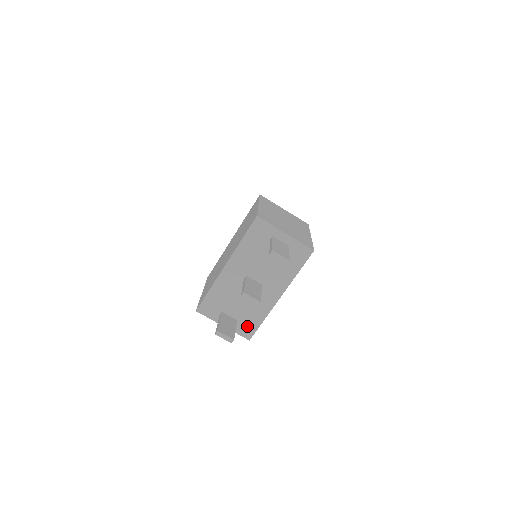
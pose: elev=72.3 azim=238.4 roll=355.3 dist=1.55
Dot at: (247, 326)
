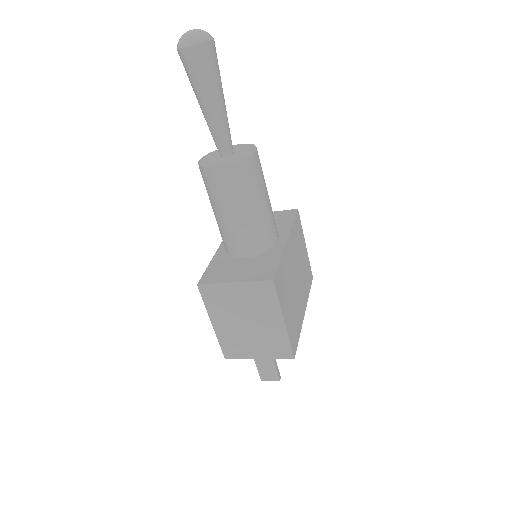
Dot at: occluded
